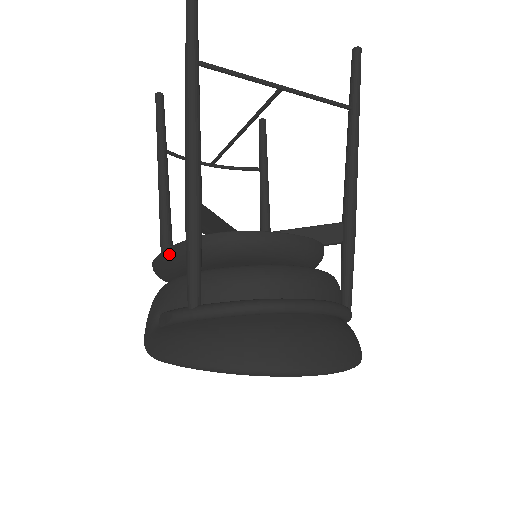
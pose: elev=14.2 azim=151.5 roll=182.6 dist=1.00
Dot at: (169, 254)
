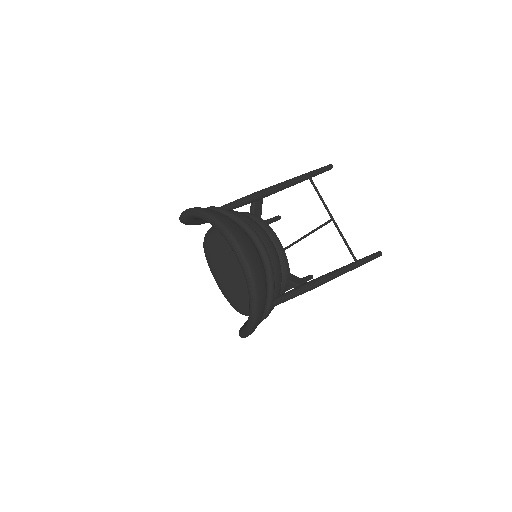
Dot at: occluded
